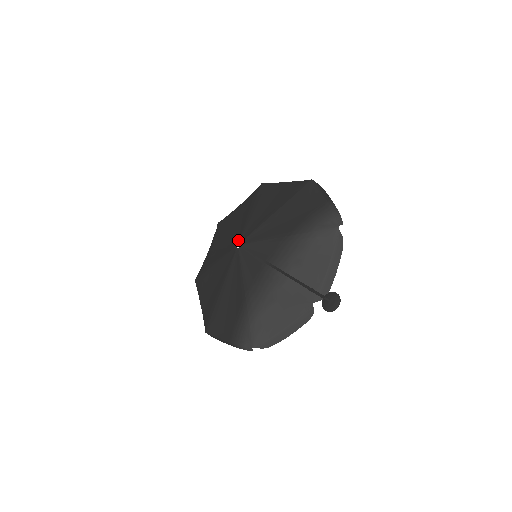
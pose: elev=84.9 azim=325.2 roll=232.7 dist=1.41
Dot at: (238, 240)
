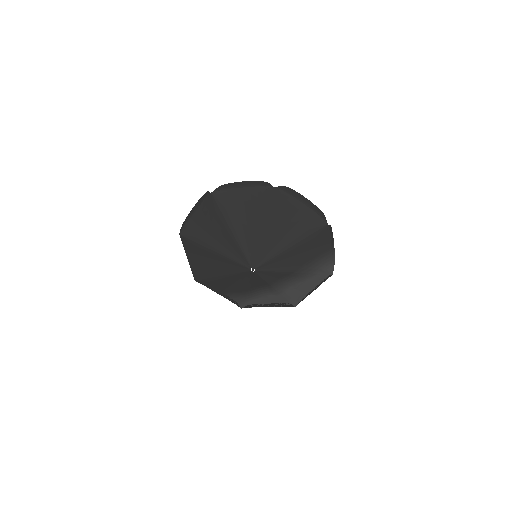
Dot at: (252, 264)
